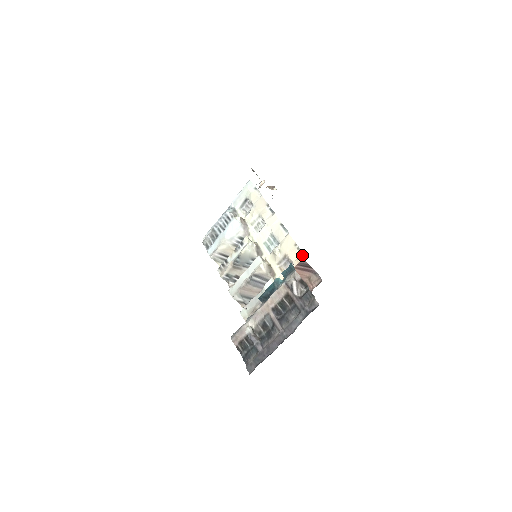
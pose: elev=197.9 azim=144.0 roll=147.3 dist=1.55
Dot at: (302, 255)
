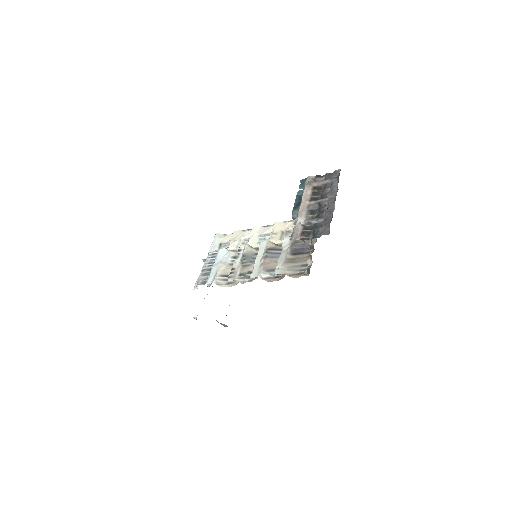
Dot at: occluded
